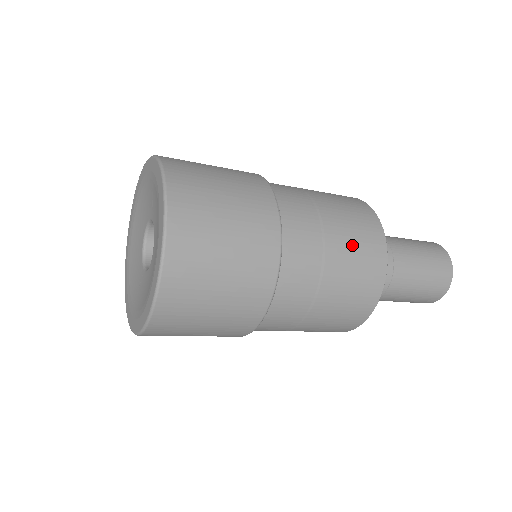
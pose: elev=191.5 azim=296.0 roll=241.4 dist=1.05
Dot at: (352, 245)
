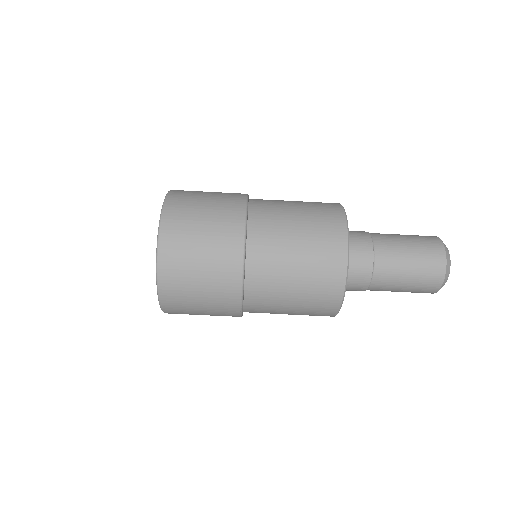
Dot at: occluded
